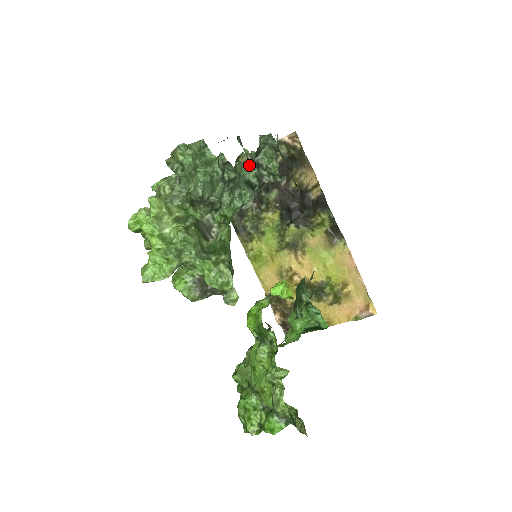
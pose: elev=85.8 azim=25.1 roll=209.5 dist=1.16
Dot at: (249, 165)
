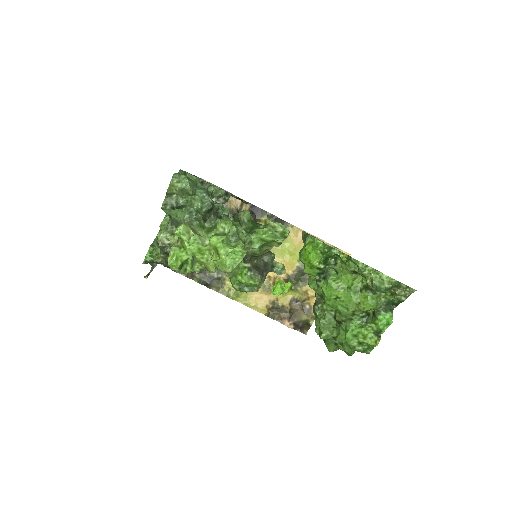
Dot at: occluded
